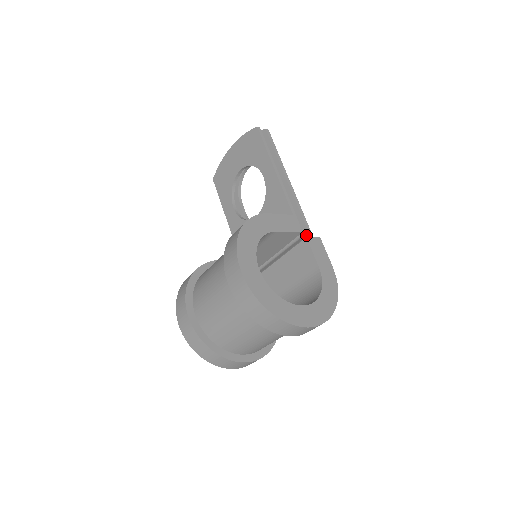
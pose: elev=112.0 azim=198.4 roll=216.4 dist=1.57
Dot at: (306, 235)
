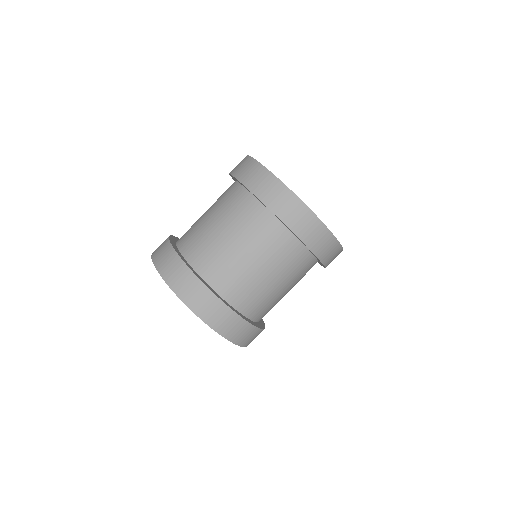
Dot at: occluded
